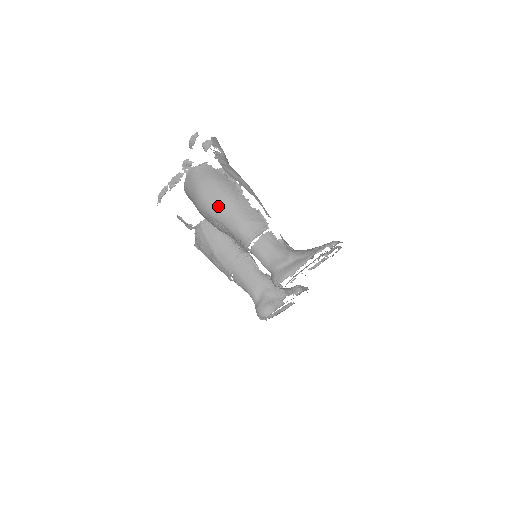
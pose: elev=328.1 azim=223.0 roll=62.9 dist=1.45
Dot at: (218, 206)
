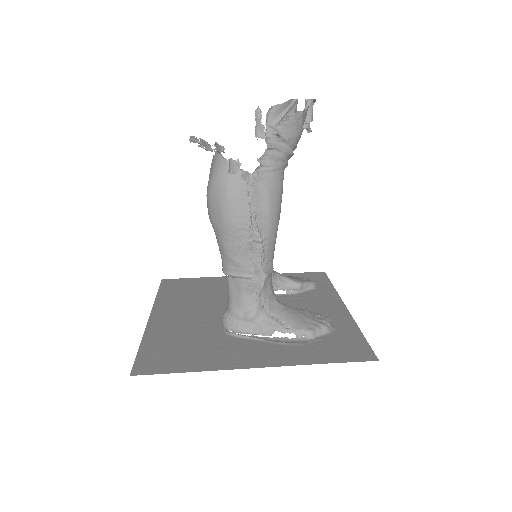
Dot at: (215, 223)
